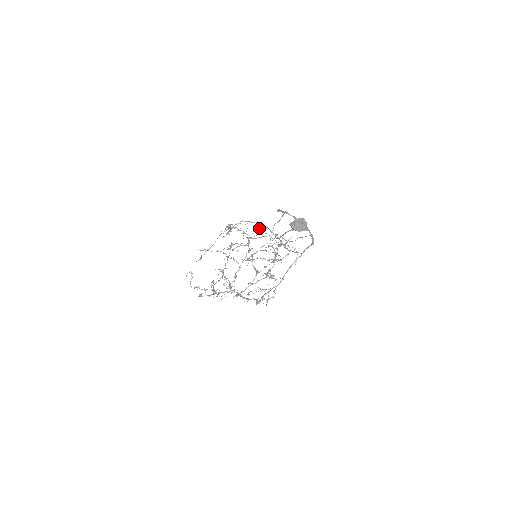
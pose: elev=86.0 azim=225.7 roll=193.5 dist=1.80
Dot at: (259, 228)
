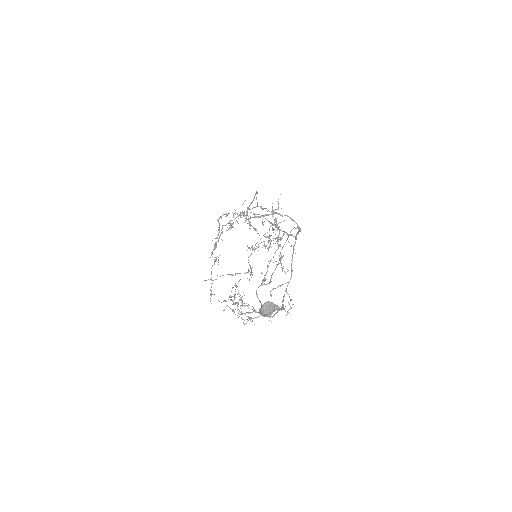
Dot at: occluded
